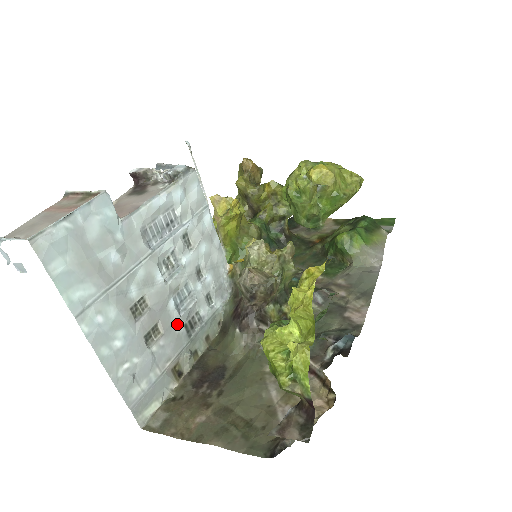
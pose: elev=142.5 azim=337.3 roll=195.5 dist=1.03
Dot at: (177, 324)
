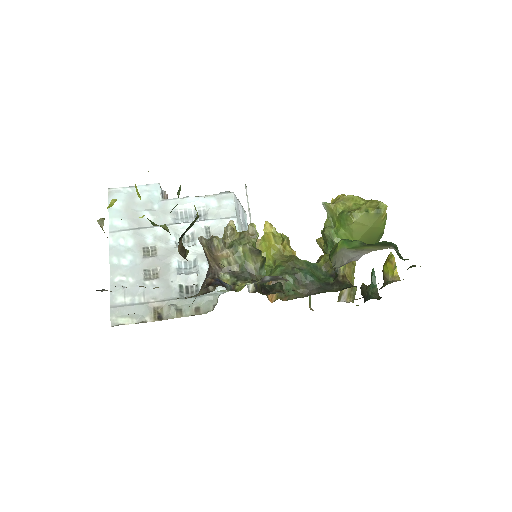
Dot at: (174, 280)
